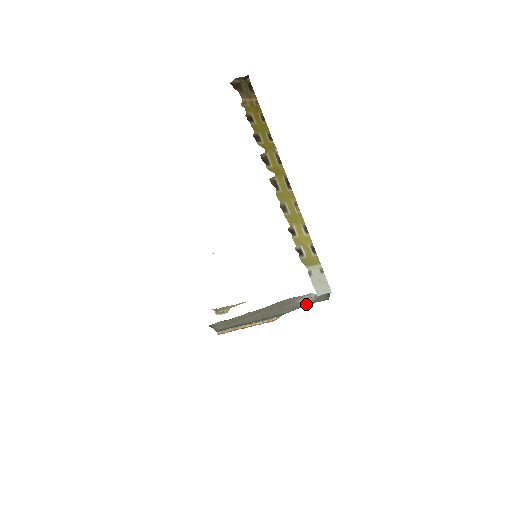
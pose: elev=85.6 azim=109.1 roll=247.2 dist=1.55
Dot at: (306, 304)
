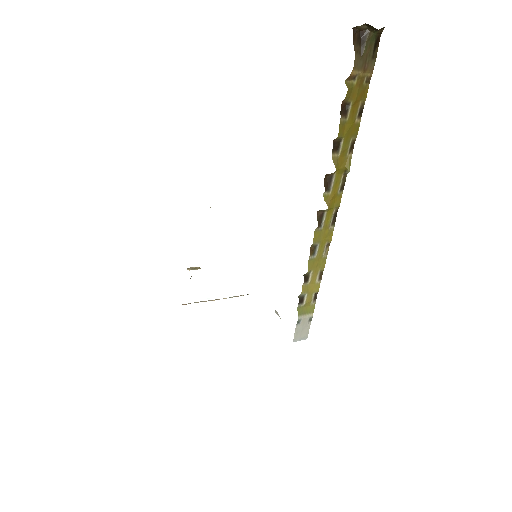
Dot at: (279, 316)
